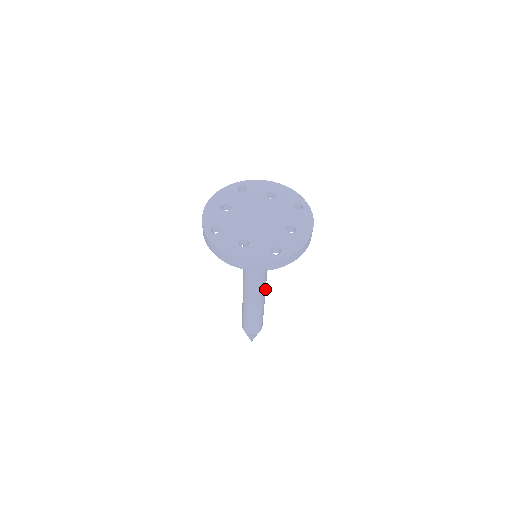
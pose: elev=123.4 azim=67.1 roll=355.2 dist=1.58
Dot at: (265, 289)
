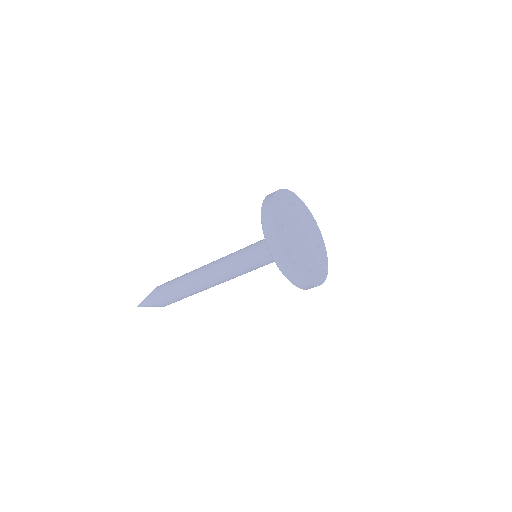
Dot at: (219, 283)
